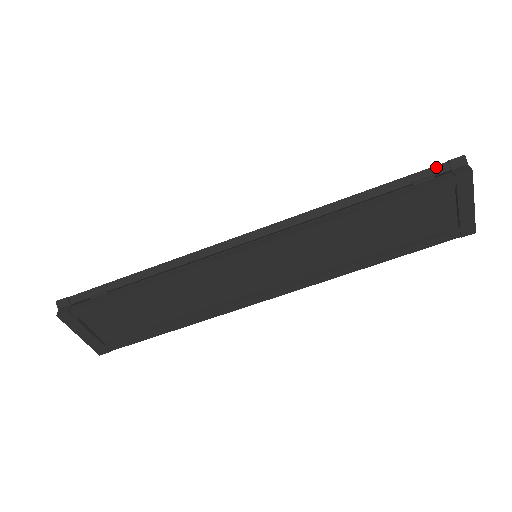
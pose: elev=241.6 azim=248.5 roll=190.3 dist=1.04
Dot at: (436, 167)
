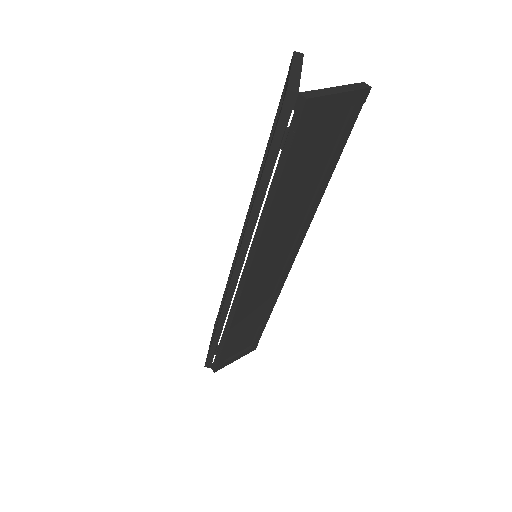
Dot at: (280, 120)
